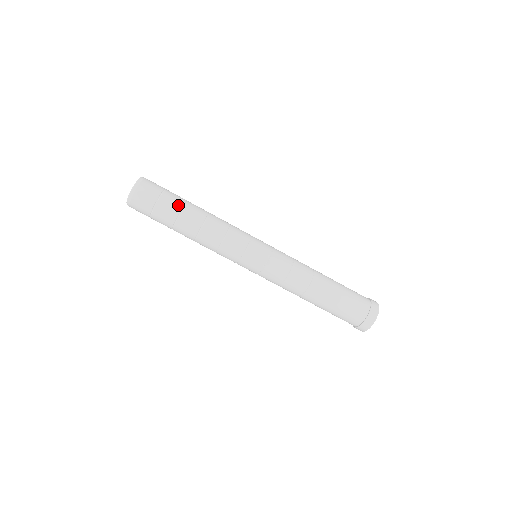
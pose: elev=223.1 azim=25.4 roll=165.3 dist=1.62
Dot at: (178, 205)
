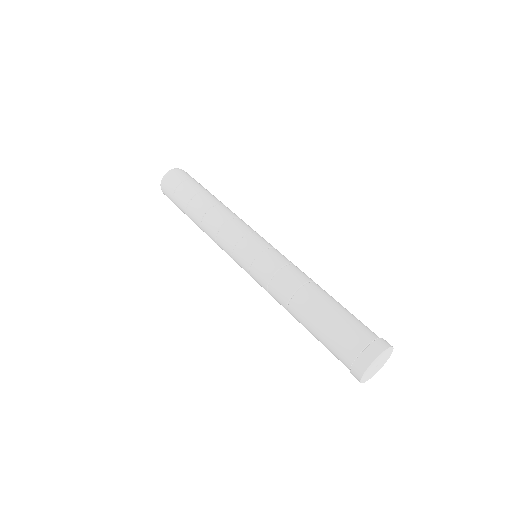
Dot at: (203, 189)
